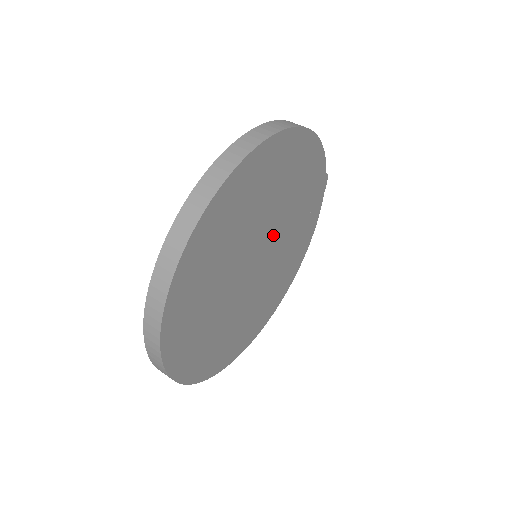
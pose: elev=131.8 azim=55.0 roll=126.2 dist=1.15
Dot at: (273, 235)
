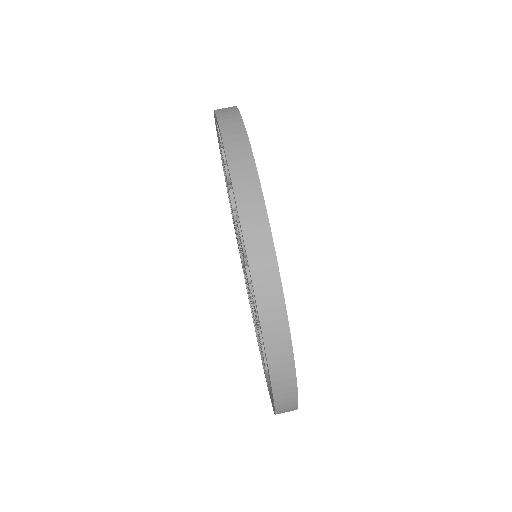
Dot at: occluded
